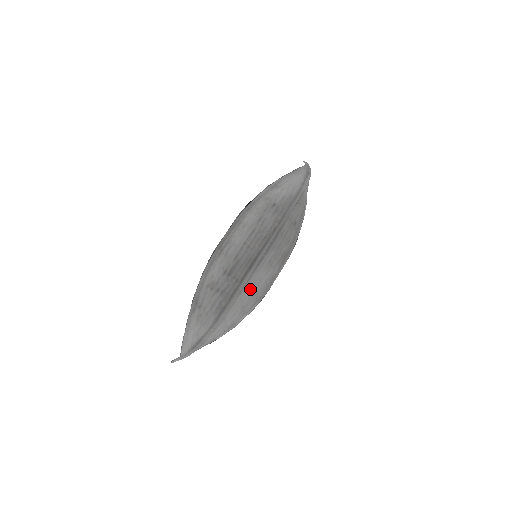
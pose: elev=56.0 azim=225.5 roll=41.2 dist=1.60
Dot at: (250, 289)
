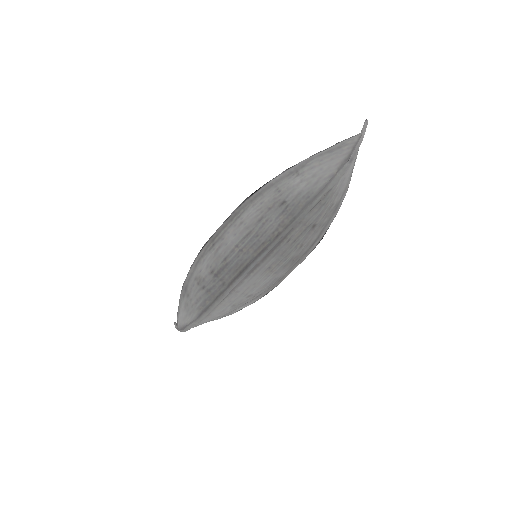
Dot at: (241, 292)
